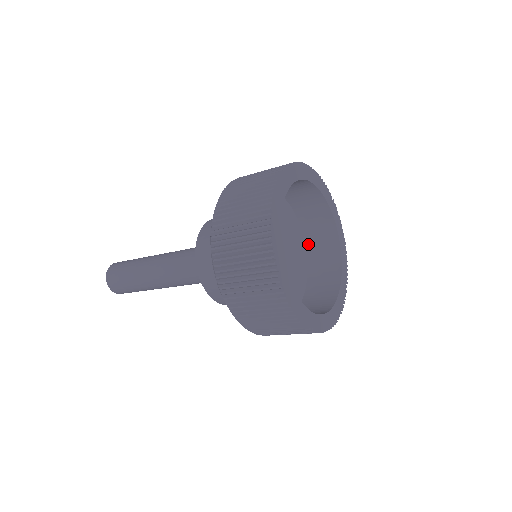
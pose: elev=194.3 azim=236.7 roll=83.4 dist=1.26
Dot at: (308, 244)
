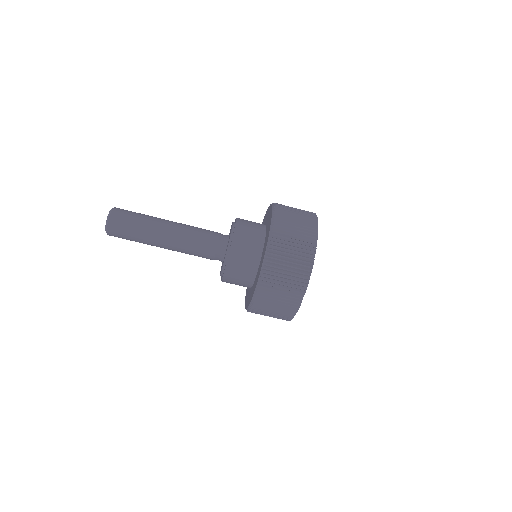
Dot at: occluded
